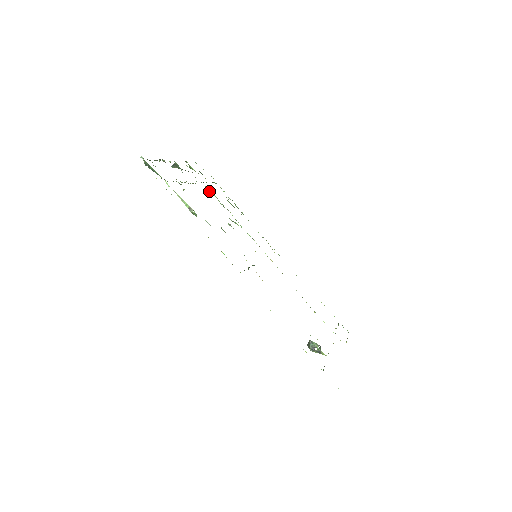
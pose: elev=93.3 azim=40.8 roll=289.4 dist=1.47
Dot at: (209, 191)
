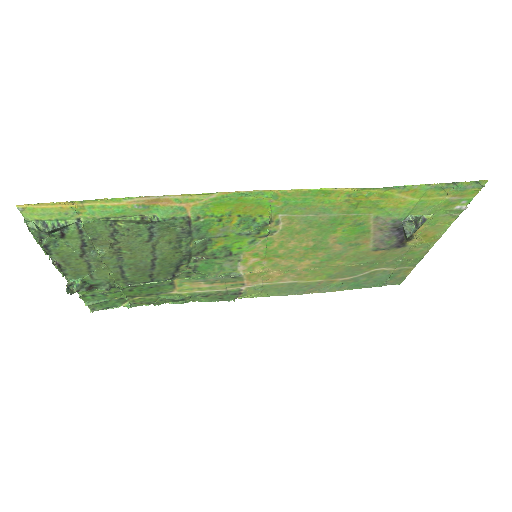
Dot at: (136, 284)
